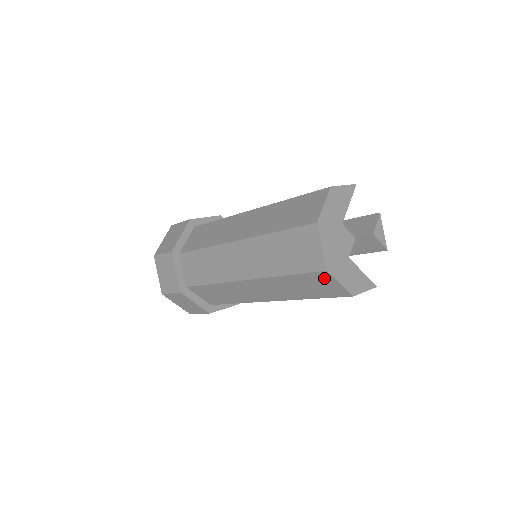
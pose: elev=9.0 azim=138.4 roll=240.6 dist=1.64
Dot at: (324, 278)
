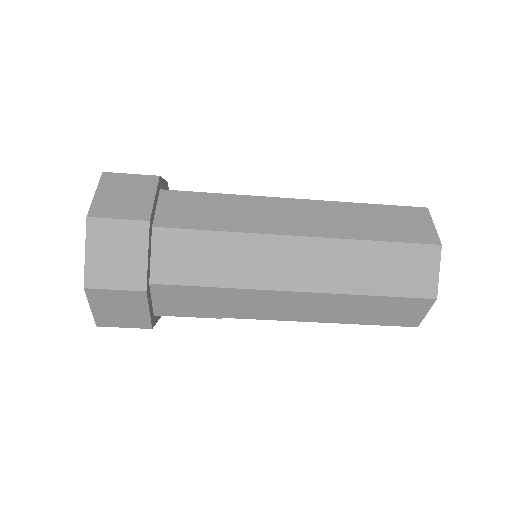
Dot at: (427, 257)
